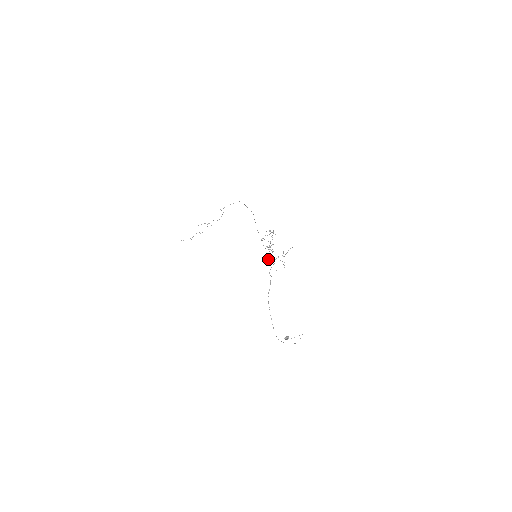
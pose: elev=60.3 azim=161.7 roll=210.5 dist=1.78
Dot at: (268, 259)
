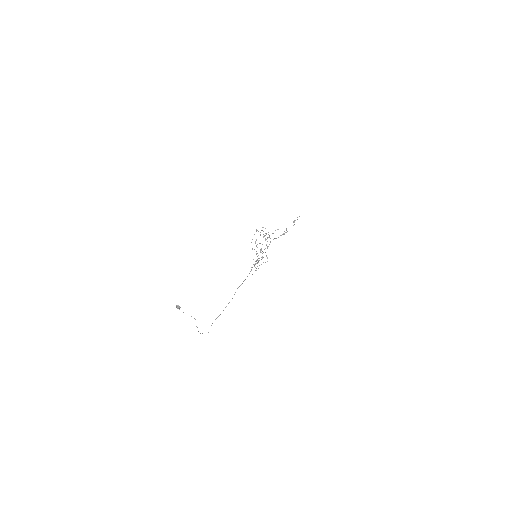
Dot at: (256, 261)
